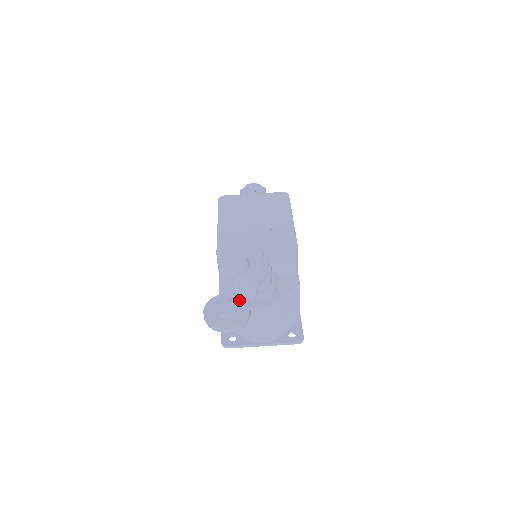
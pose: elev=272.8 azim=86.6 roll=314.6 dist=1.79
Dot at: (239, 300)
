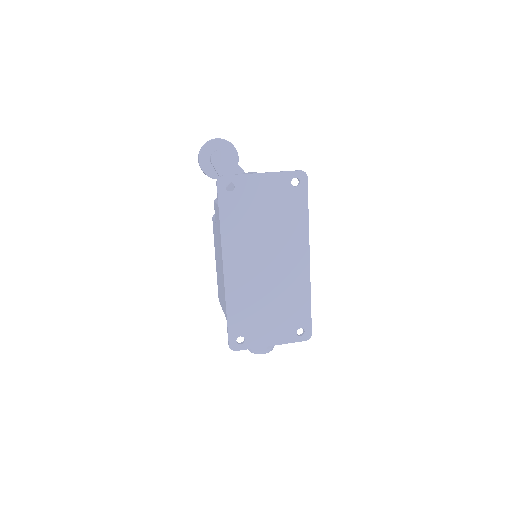
Dot at: occluded
